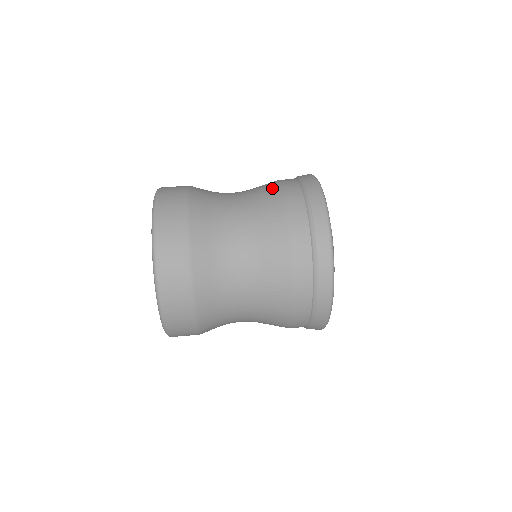
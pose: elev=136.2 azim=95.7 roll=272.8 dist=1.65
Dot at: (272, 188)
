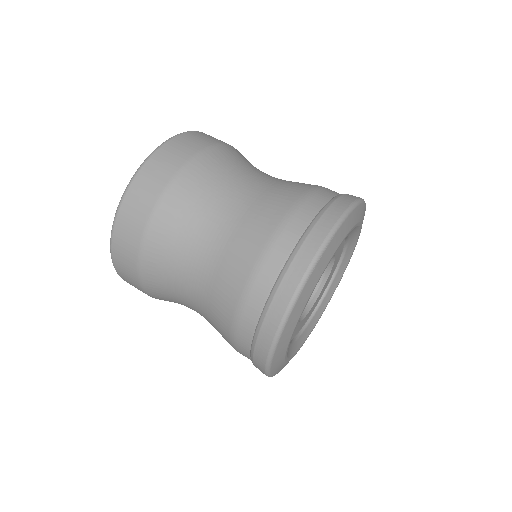
Dot at: (303, 185)
